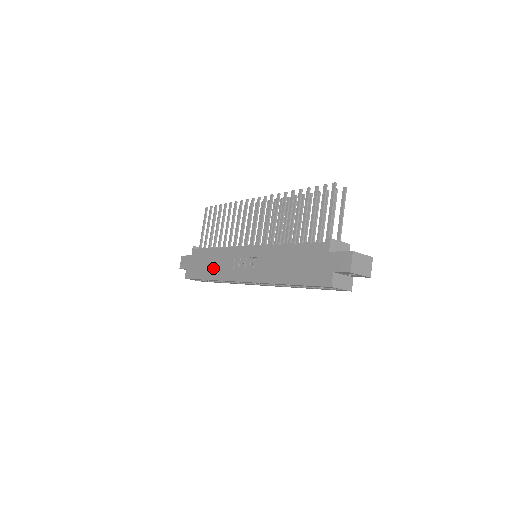
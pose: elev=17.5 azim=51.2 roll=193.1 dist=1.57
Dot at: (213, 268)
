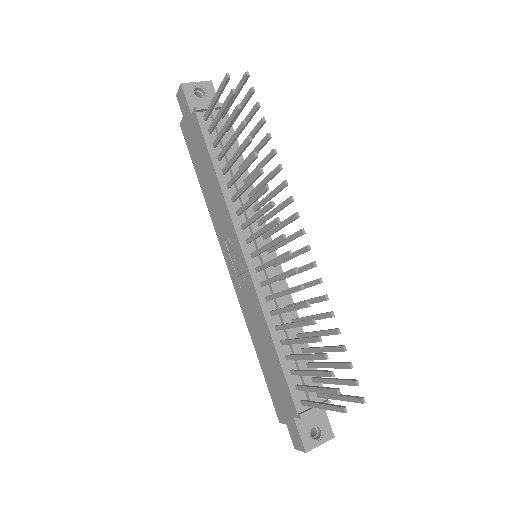
Dot at: (208, 191)
